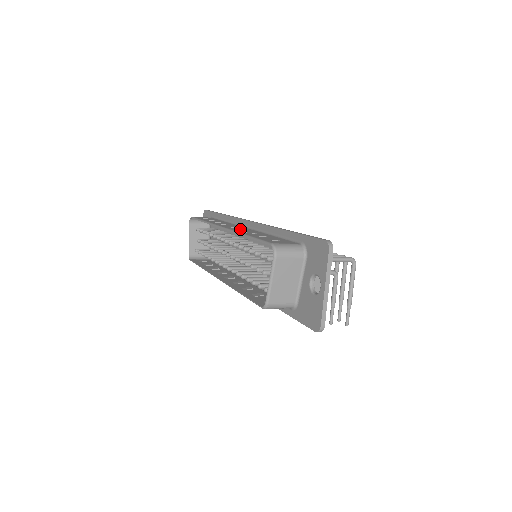
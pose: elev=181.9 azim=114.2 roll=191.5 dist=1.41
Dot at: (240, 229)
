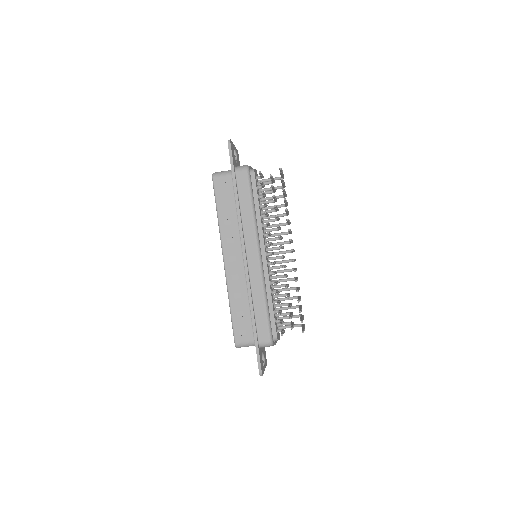
Dot at: occluded
